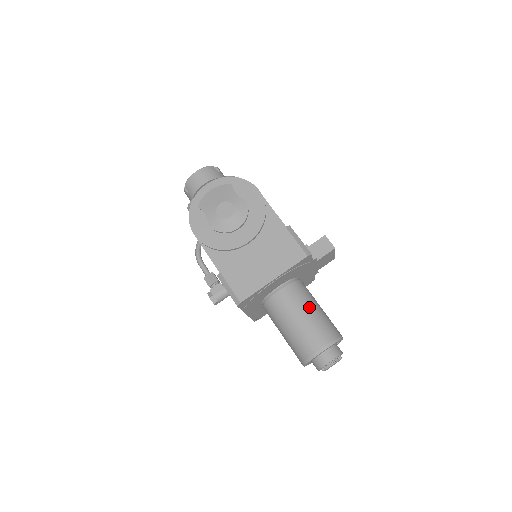
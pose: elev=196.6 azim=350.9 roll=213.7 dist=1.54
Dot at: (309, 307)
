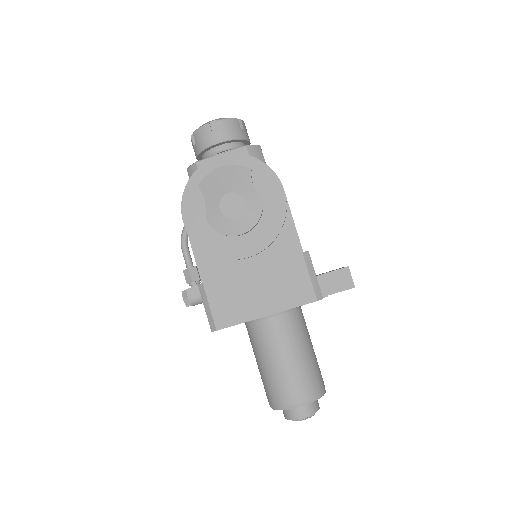
Dot at: (298, 349)
